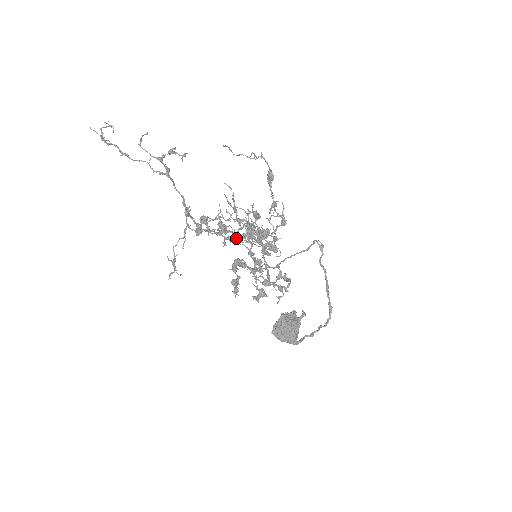
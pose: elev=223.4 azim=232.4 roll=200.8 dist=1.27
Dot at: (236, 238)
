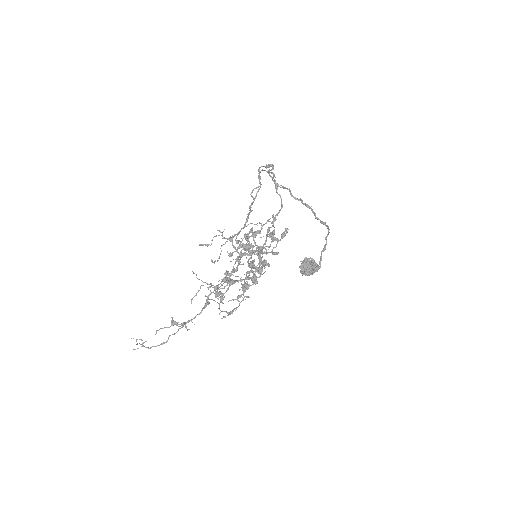
Dot at: (237, 266)
